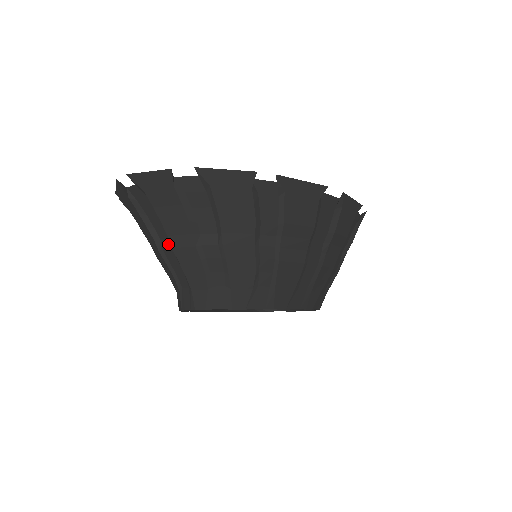
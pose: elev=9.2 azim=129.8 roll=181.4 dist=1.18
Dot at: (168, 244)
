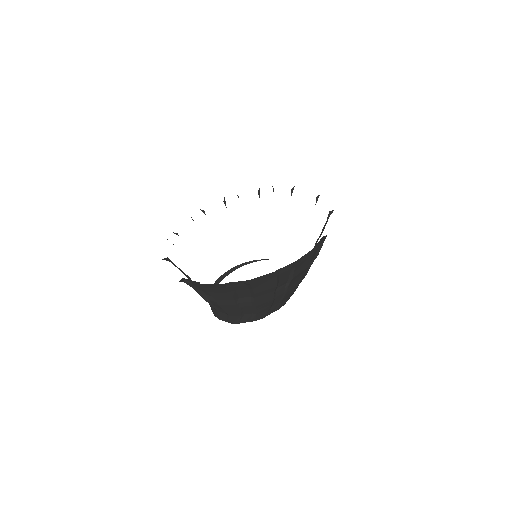
Dot at: (213, 300)
